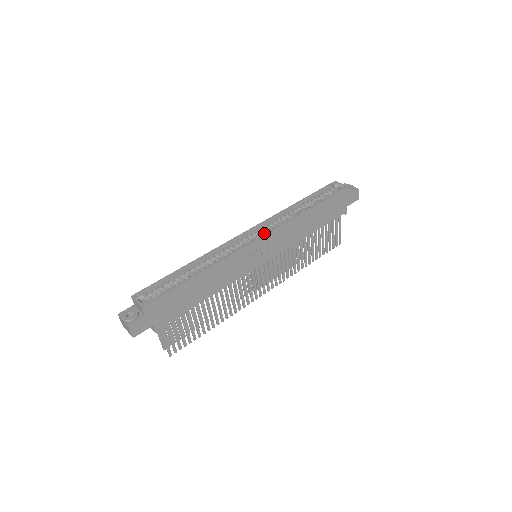
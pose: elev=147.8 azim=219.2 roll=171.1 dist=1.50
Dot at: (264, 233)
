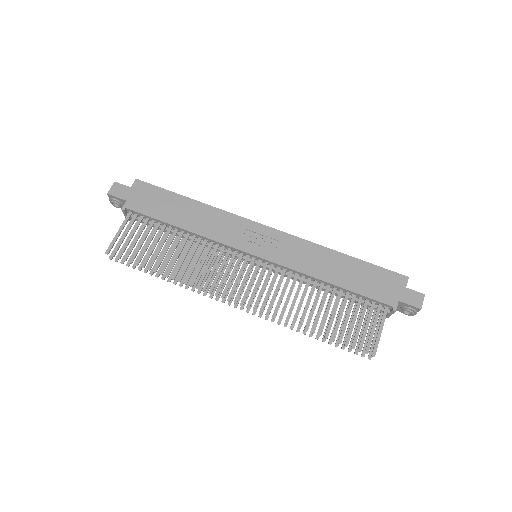
Dot at: occluded
